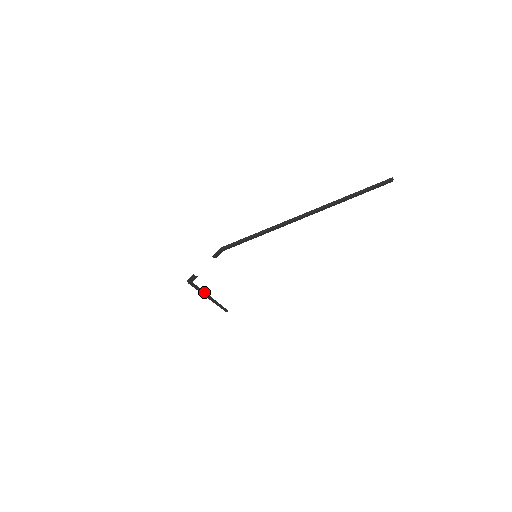
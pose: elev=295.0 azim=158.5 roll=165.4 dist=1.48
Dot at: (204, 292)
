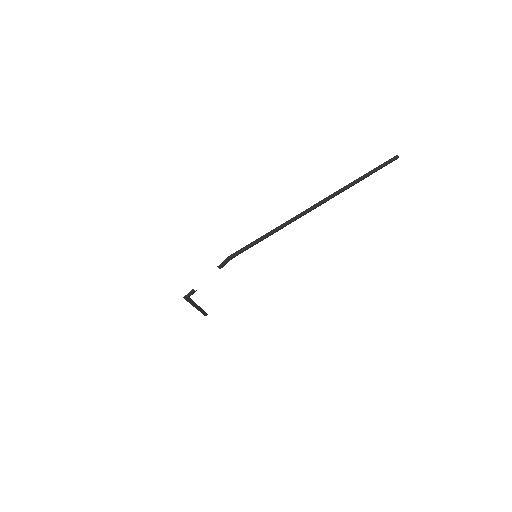
Dot at: (195, 304)
